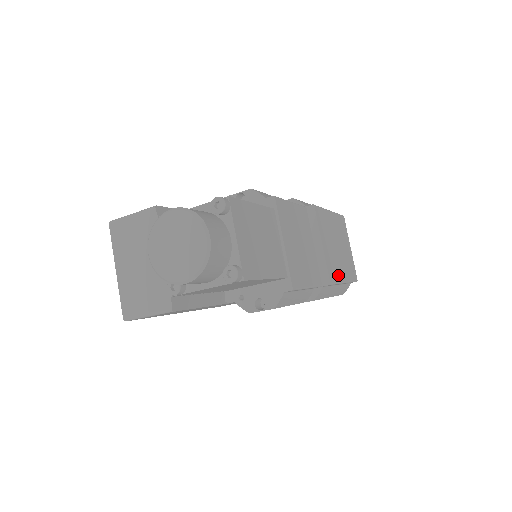
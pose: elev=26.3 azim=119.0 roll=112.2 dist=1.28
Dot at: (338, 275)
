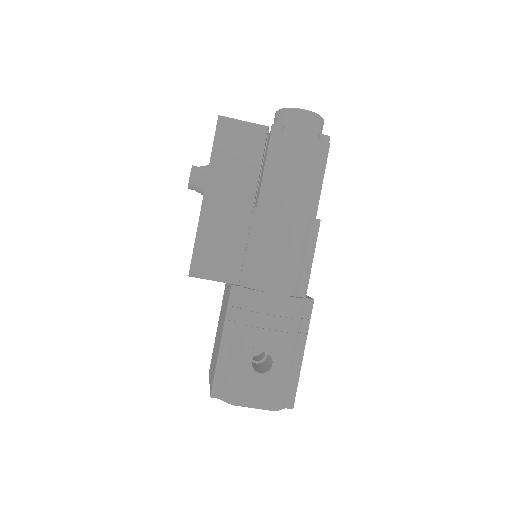
Dot at: occluded
